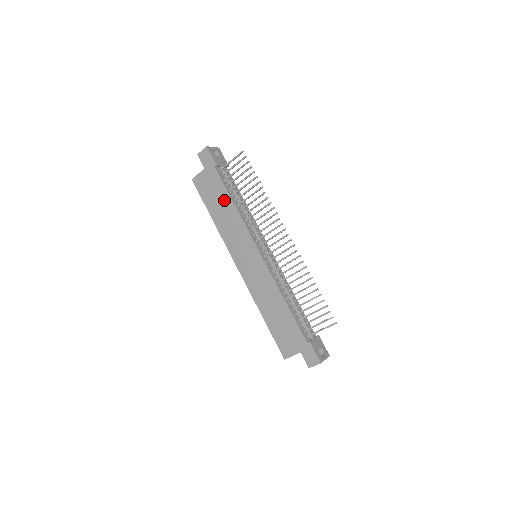
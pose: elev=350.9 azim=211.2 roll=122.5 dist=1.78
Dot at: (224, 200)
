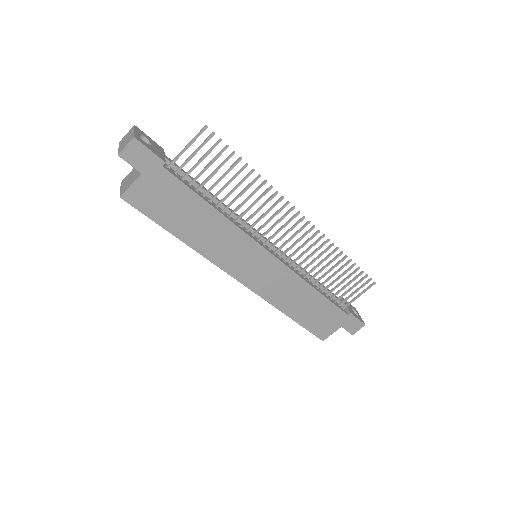
Dot at: (195, 209)
